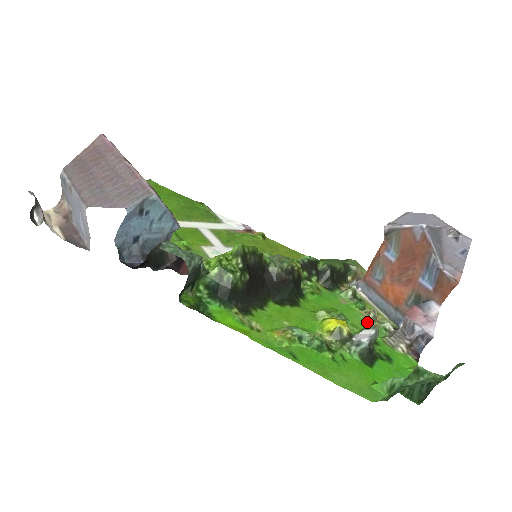
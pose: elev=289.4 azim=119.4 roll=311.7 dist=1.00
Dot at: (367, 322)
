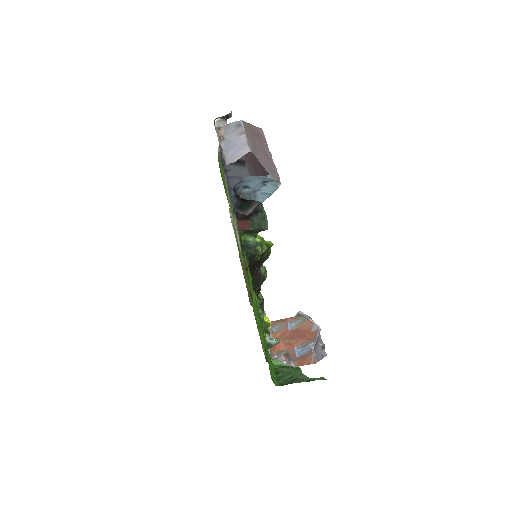
Dot at: occluded
